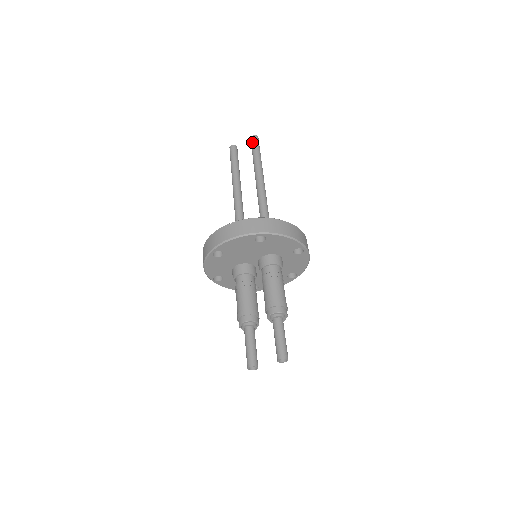
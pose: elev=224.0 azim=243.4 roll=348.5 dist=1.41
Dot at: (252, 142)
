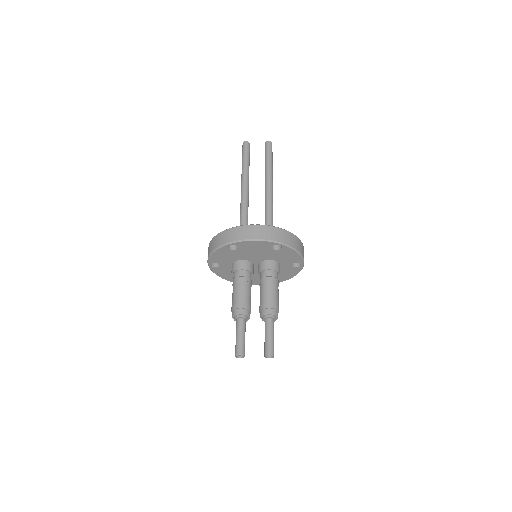
Dot at: (267, 147)
